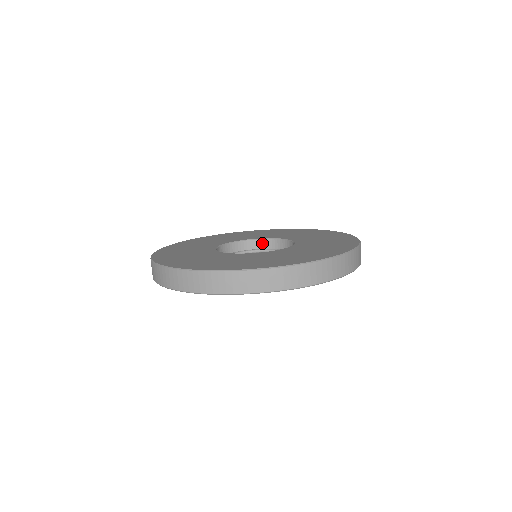
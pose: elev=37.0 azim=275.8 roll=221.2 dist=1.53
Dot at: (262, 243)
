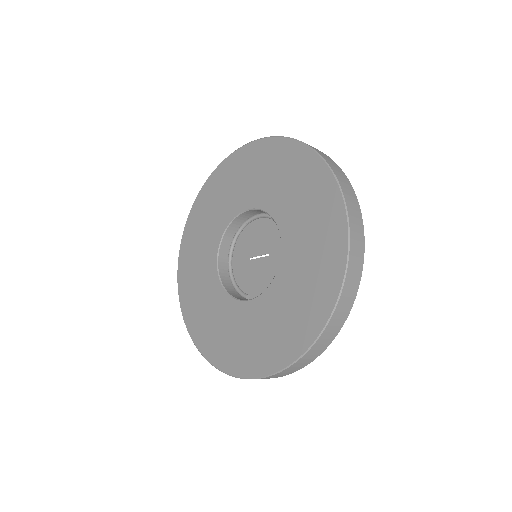
Dot at: (254, 211)
